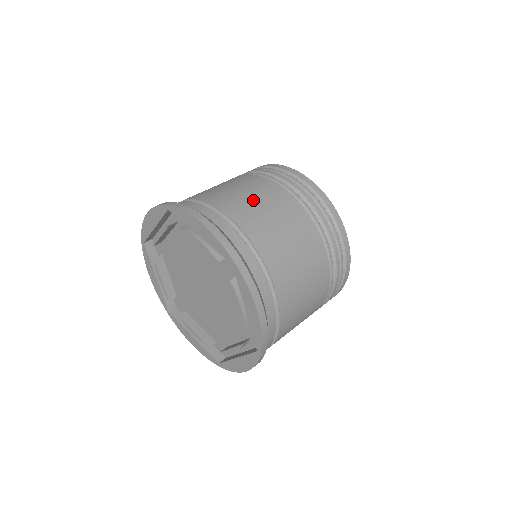
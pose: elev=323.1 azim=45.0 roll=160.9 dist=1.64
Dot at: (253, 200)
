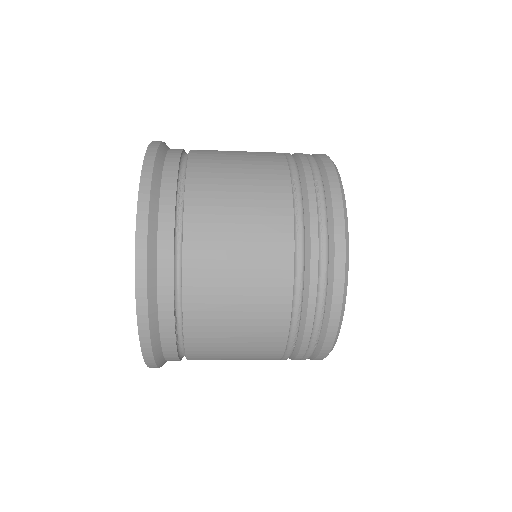
Dot at: (235, 160)
